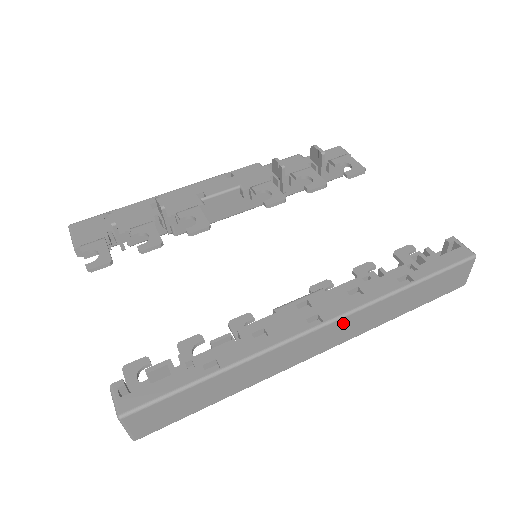
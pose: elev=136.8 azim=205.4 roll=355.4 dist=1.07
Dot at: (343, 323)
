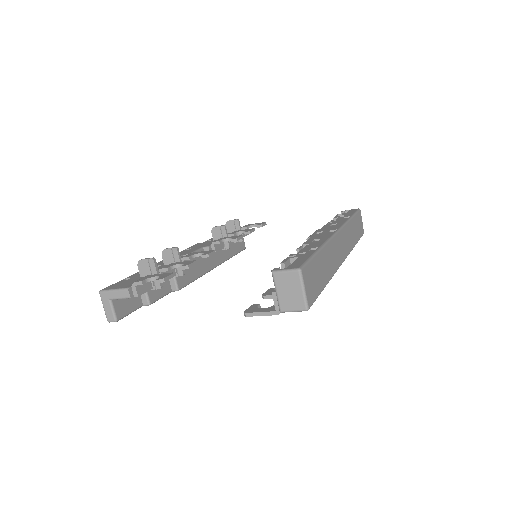
Dot at: (343, 234)
